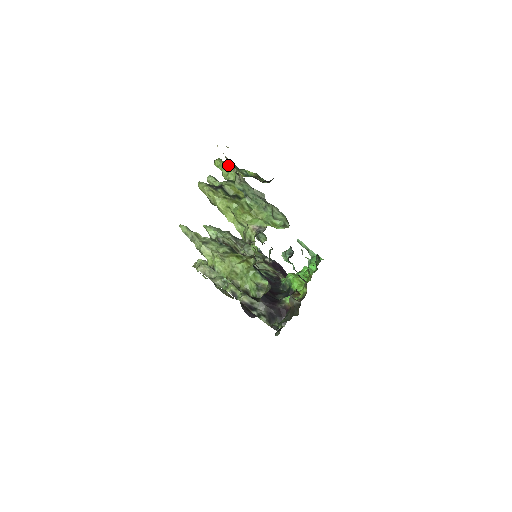
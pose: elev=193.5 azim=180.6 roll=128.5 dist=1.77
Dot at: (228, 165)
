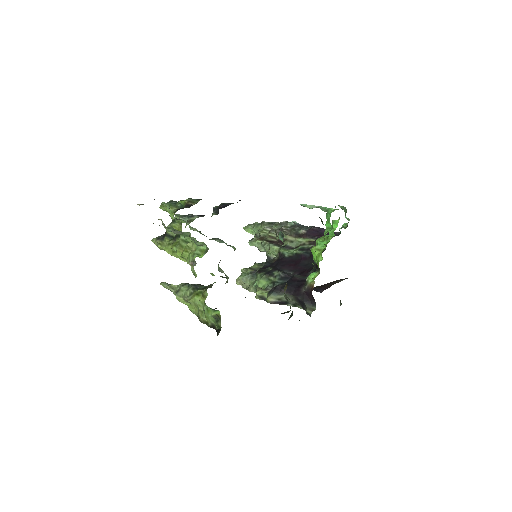
Dot at: (166, 207)
